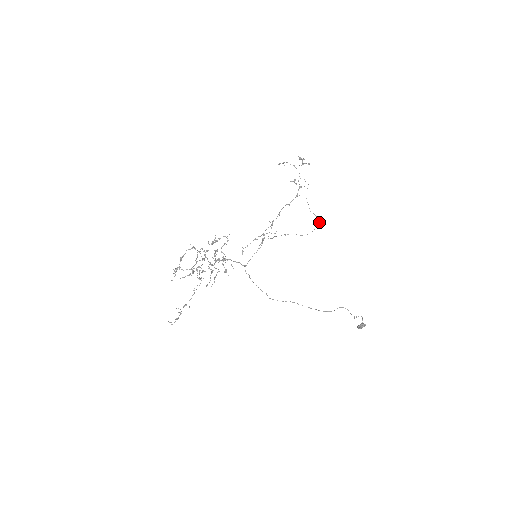
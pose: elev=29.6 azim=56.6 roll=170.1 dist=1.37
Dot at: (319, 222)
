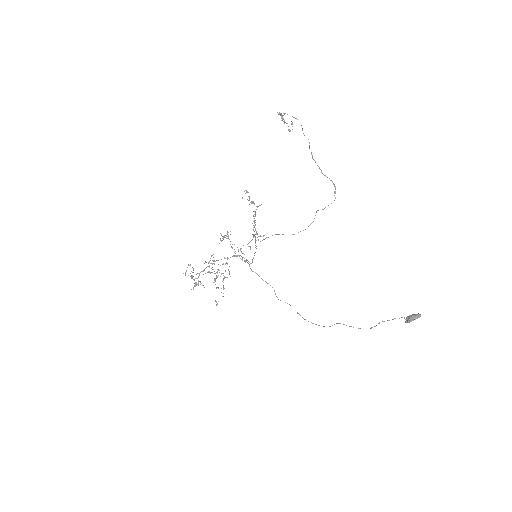
Dot at: occluded
